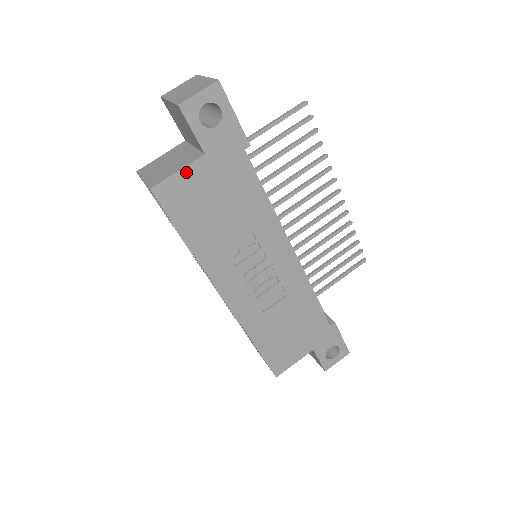
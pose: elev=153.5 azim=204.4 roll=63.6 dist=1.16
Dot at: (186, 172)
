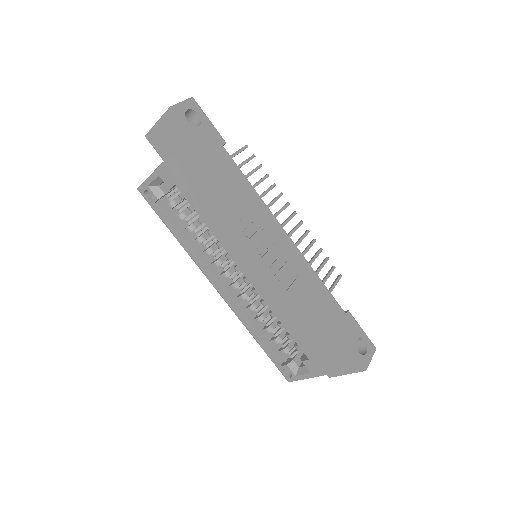
Dot at: (187, 154)
